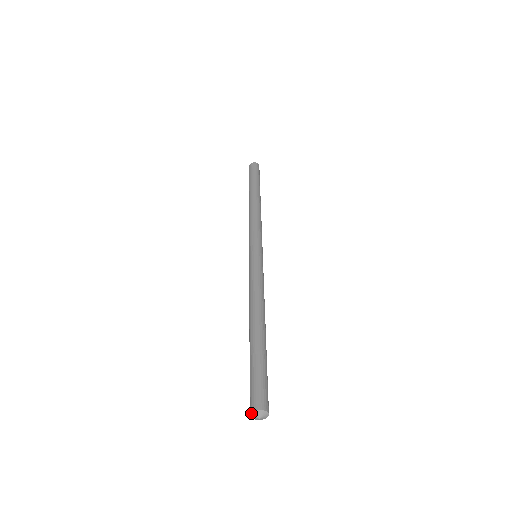
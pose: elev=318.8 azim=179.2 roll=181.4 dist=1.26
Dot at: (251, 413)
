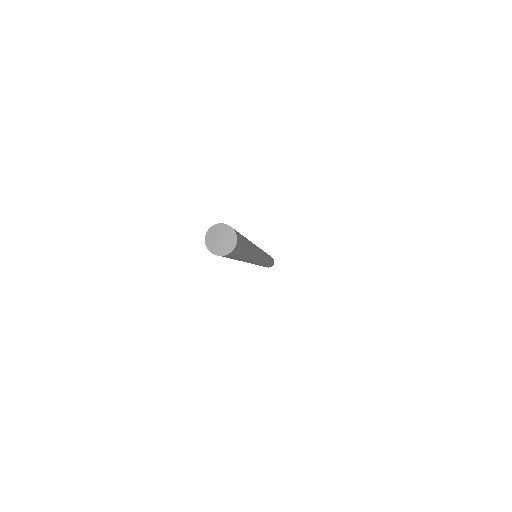
Dot at: (205, 241)
